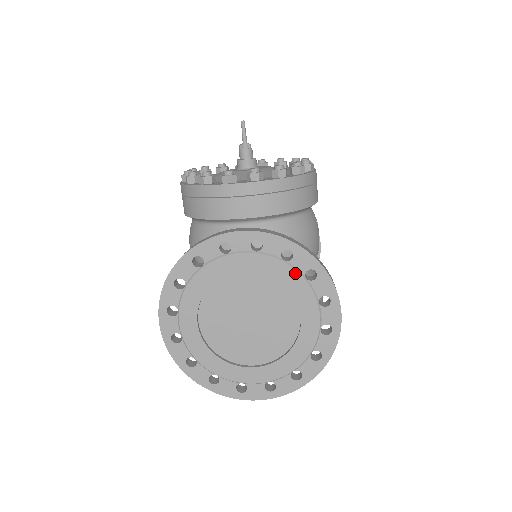
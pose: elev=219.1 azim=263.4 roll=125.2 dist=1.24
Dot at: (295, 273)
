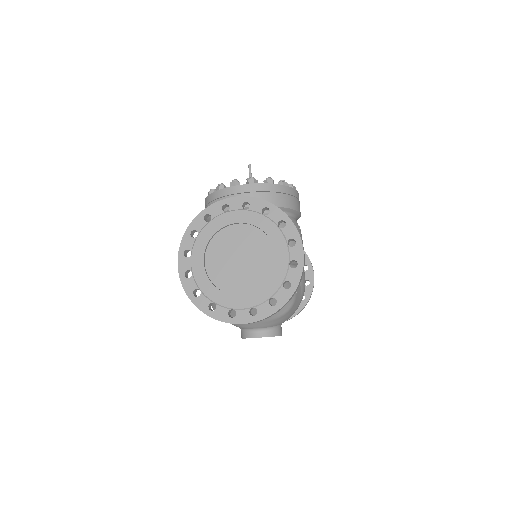
Dot at: (271, 223)
